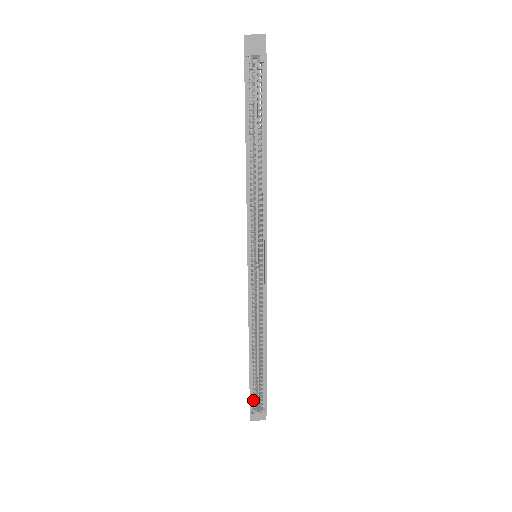
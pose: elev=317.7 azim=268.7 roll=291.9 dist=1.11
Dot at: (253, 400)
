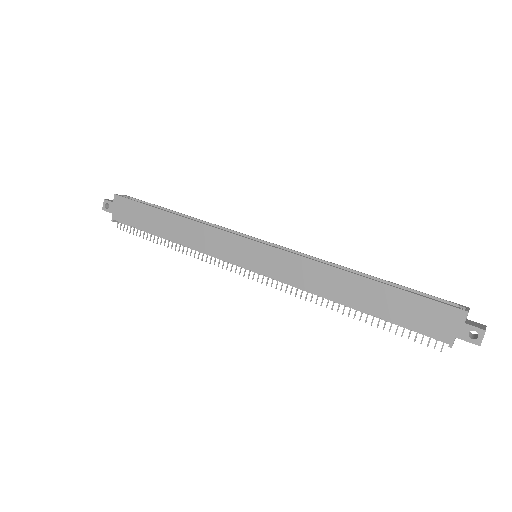
Dot at: (442, 308)
